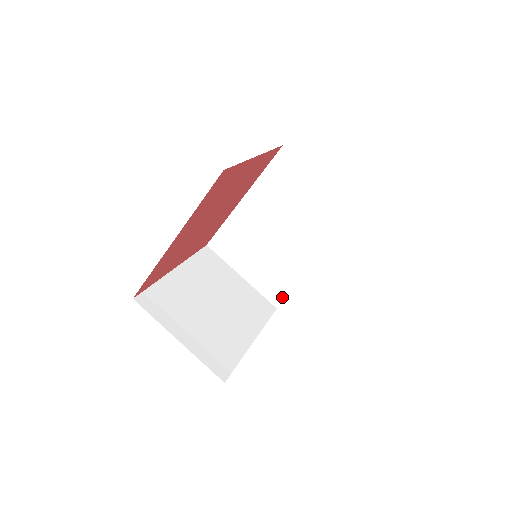
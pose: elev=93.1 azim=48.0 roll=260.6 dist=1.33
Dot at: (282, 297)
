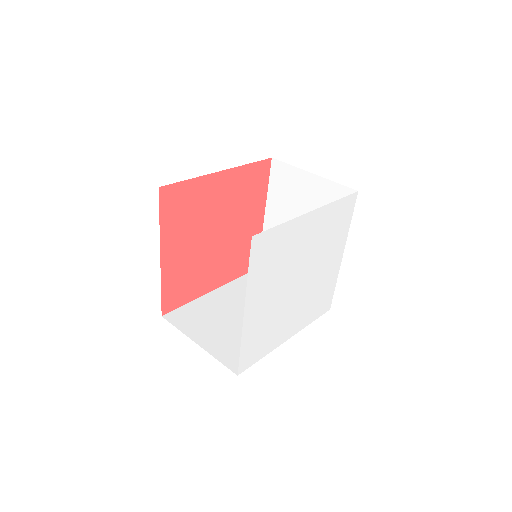
Dot at: occluded
